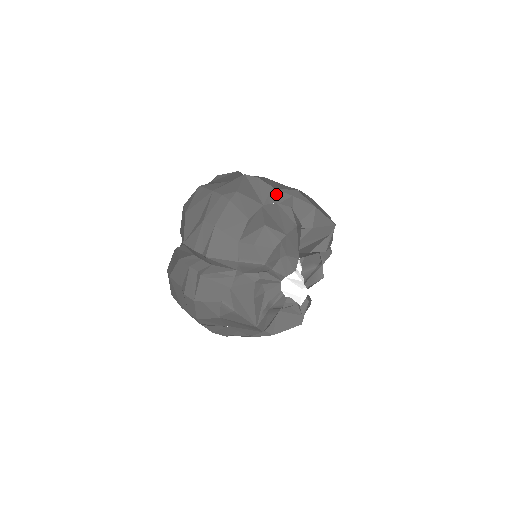
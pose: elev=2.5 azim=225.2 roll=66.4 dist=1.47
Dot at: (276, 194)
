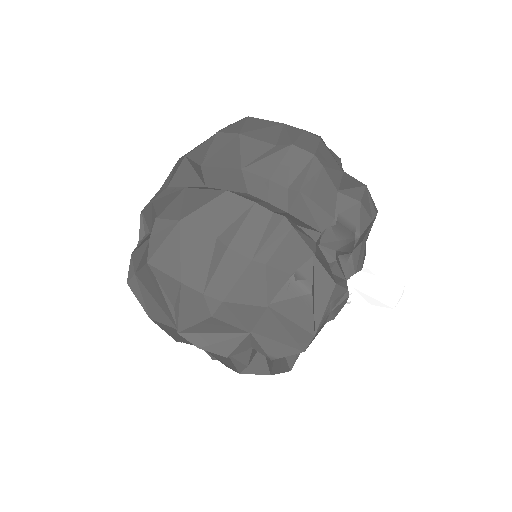
Dot at: (342, 169)
